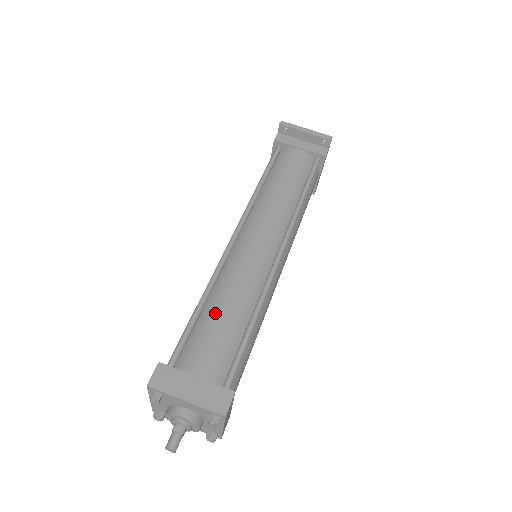
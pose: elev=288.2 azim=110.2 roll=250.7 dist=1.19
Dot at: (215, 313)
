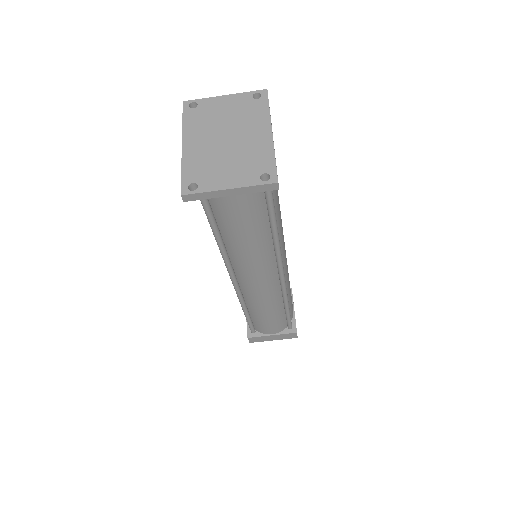
Dot at: (260, 318)
